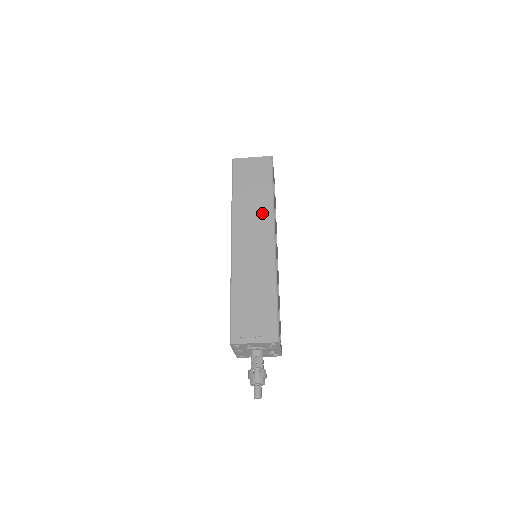
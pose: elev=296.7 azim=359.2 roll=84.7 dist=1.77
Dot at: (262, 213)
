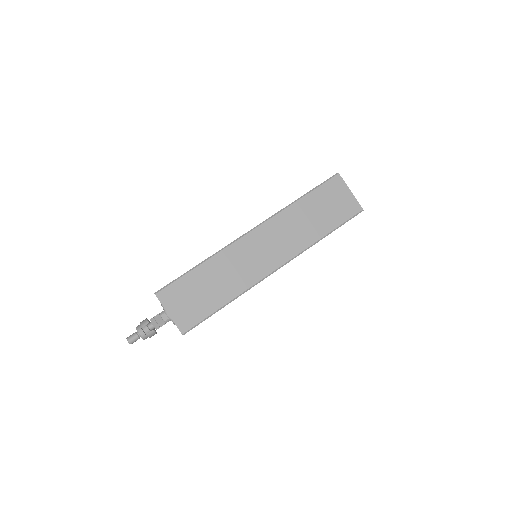
Dot at: (297, 240)
